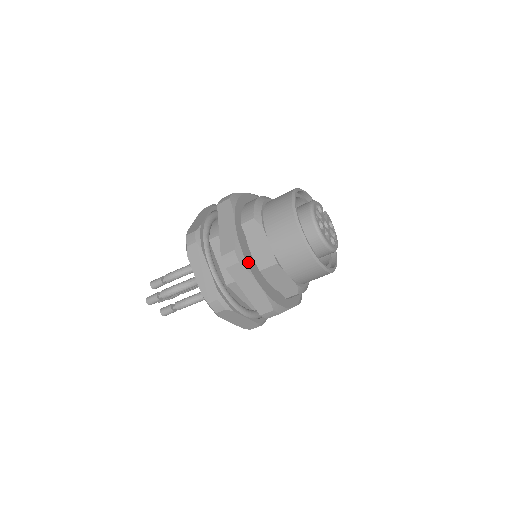
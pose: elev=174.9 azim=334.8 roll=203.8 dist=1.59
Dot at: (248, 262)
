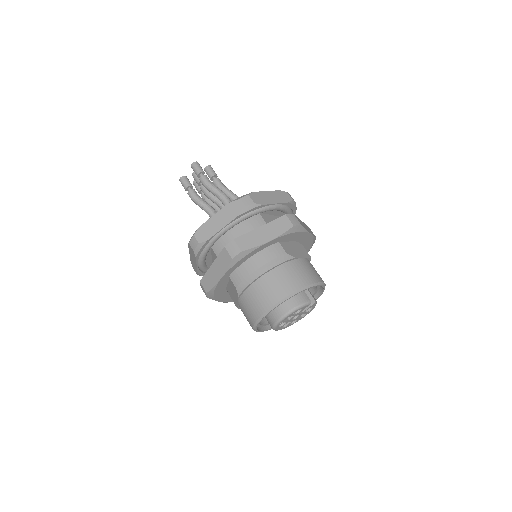
Dot at: (217, 296)
